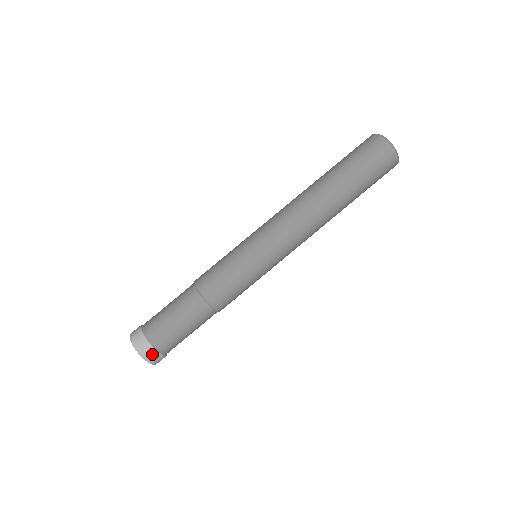
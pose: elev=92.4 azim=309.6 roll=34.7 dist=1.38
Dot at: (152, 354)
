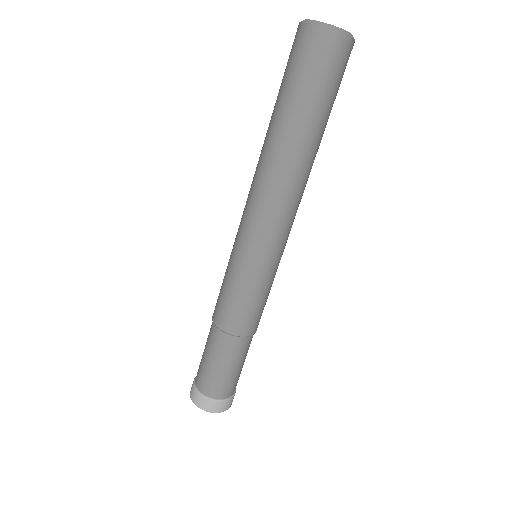
Dot at: (218, 405)
